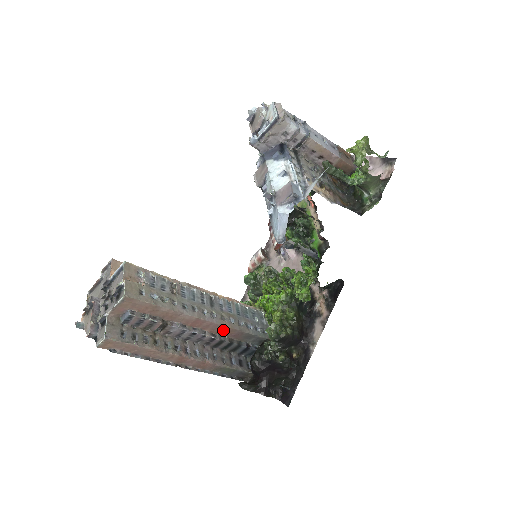
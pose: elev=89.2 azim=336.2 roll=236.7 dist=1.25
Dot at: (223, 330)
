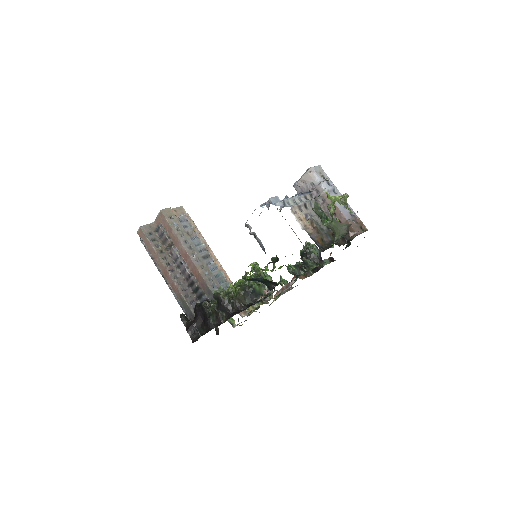
Dot at: (197, 274)
